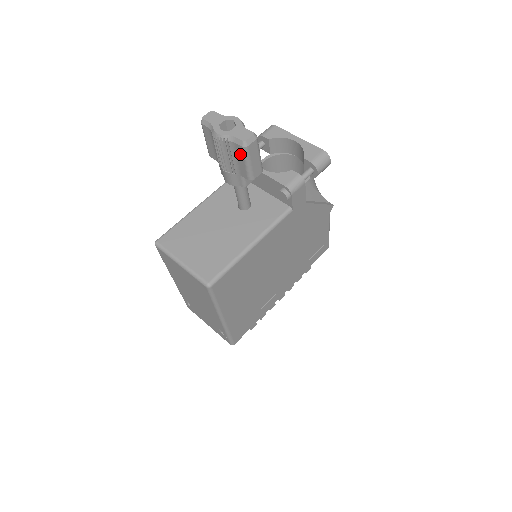
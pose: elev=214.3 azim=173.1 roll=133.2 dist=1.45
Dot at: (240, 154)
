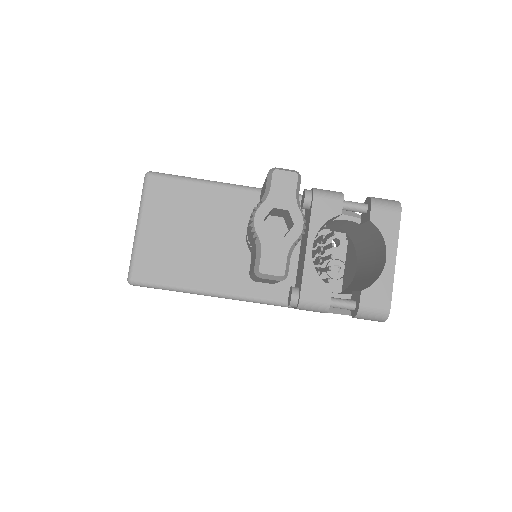
Dot at: (254, 263)
